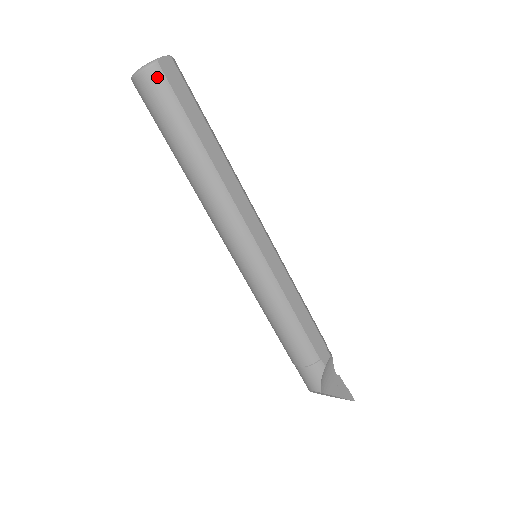
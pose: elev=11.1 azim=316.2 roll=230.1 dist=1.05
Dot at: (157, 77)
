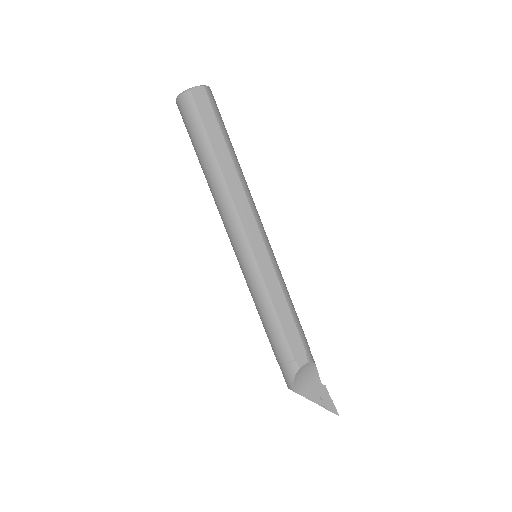
Dot at: (188, 102)
